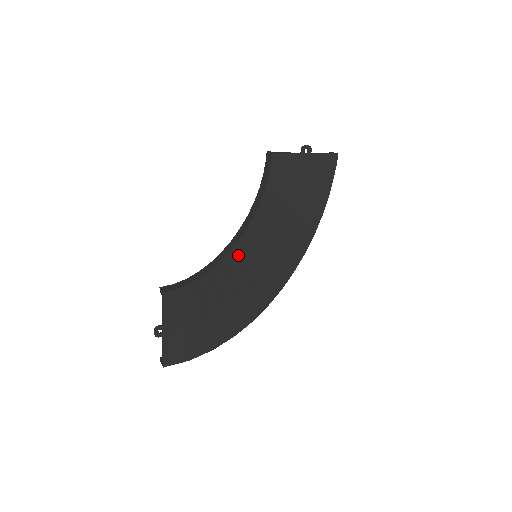
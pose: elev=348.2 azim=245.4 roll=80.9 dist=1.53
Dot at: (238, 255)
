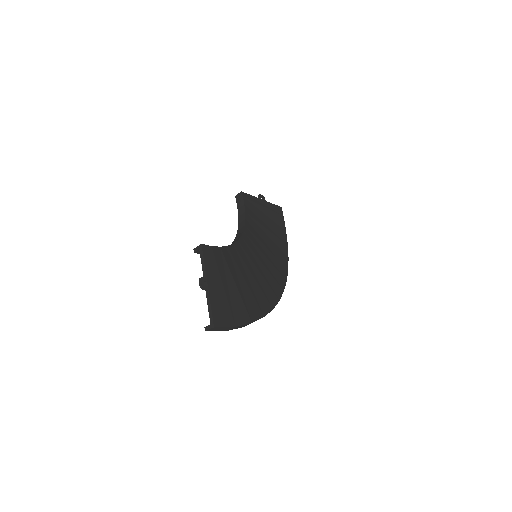
Dot at: (245, 246)
